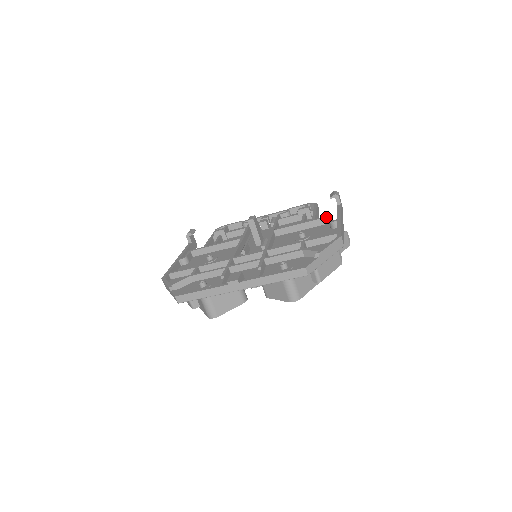
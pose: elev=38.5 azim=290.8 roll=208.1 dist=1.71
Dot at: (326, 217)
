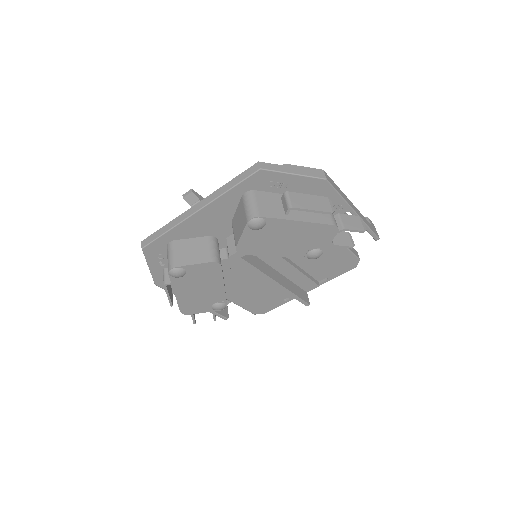
Dot at: occluded
